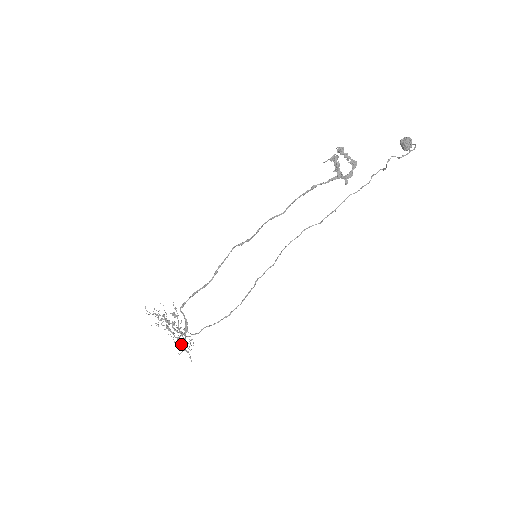
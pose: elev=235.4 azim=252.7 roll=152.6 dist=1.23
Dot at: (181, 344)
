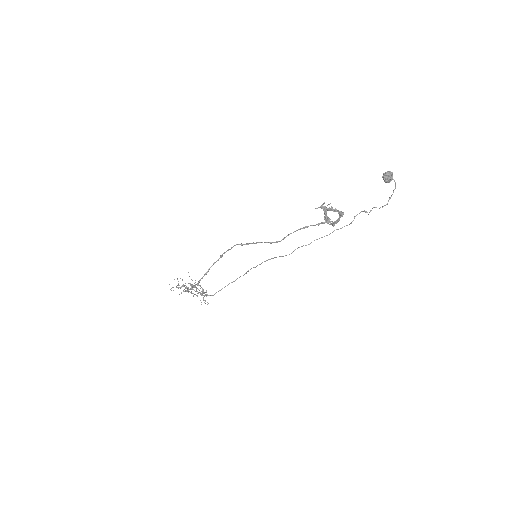
Dot at: (201, 302)
